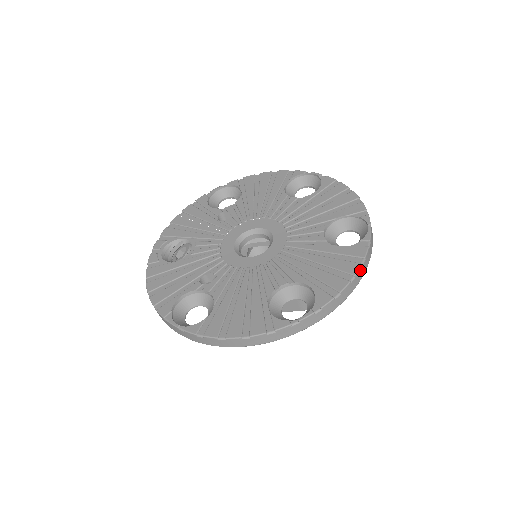
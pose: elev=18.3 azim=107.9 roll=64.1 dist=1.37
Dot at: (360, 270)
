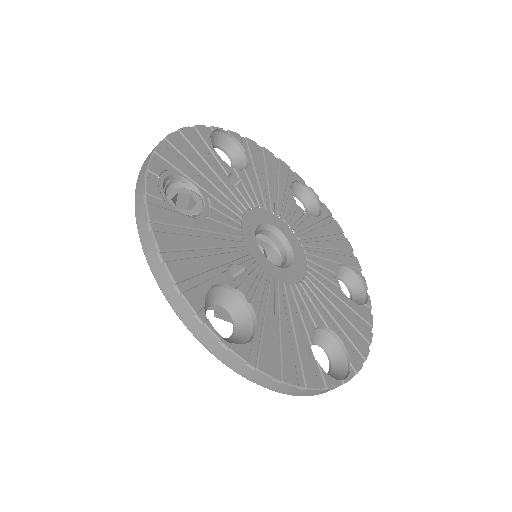
Dot at: (370, 339)
